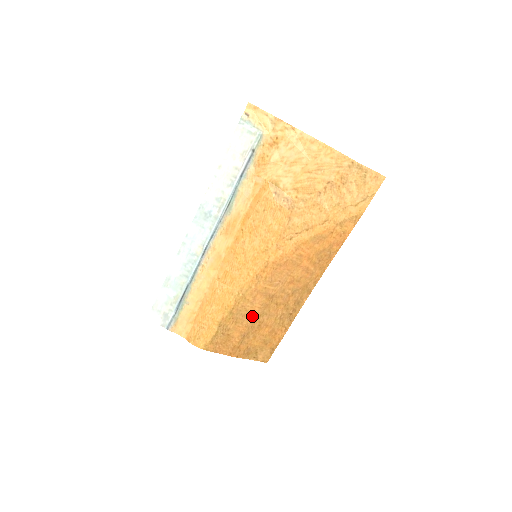
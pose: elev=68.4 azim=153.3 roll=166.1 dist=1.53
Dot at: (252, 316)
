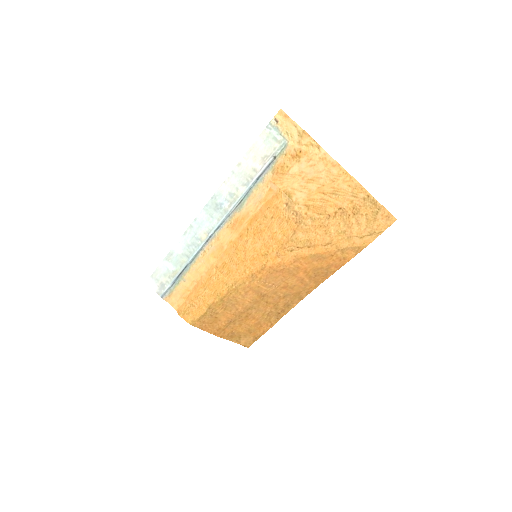
Dot at: (241, 307)
